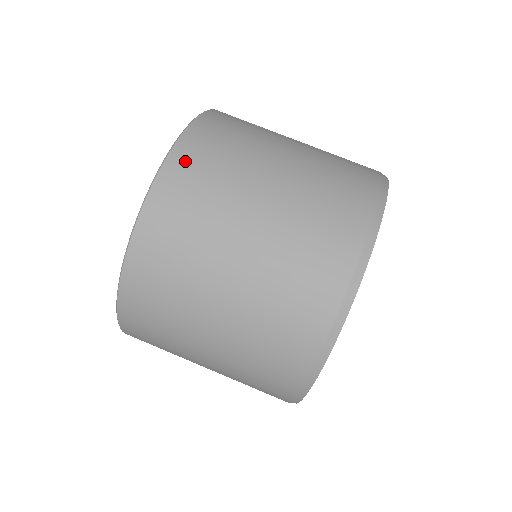
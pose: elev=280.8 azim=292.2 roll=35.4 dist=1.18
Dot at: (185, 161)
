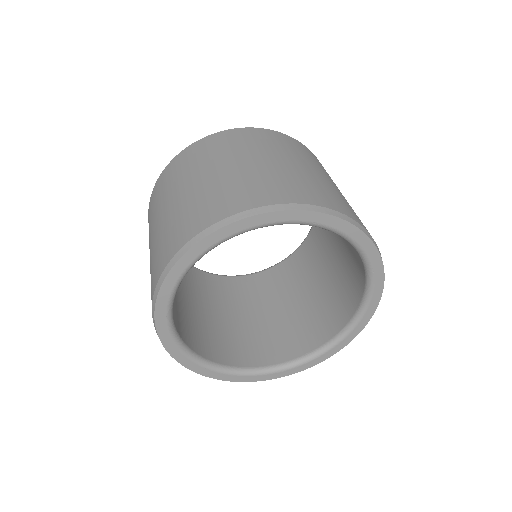
Dot at: (178, 160)
